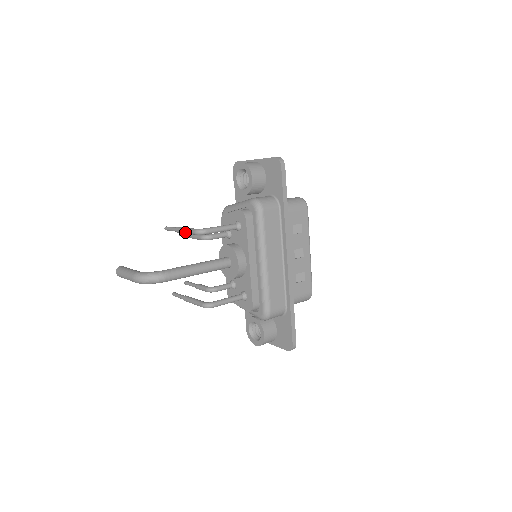
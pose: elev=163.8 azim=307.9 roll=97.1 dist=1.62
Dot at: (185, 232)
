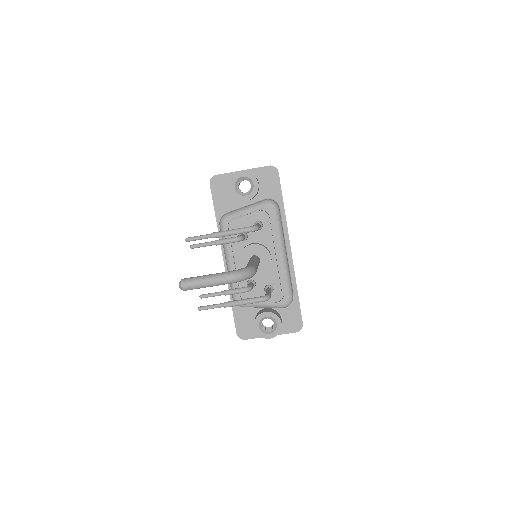
Dot at: (232, 233)
